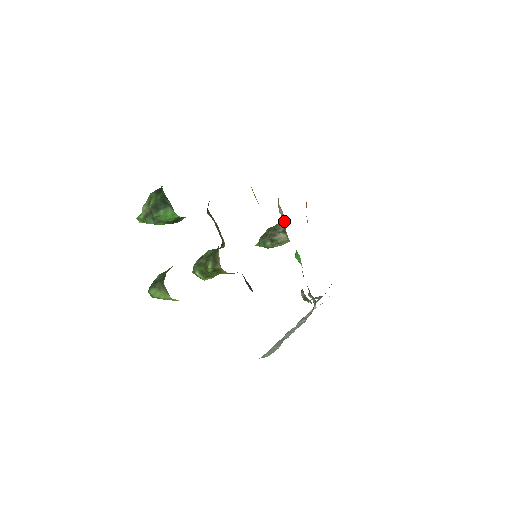
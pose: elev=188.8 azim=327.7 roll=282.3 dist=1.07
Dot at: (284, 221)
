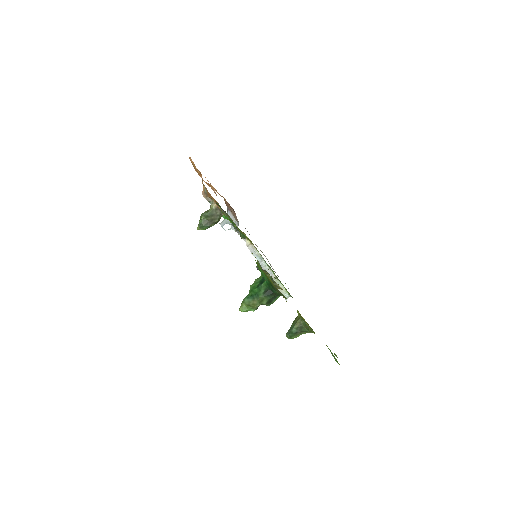
Dot at: occluded
